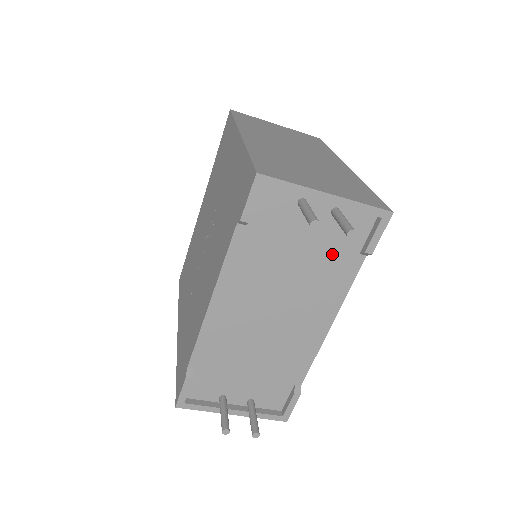
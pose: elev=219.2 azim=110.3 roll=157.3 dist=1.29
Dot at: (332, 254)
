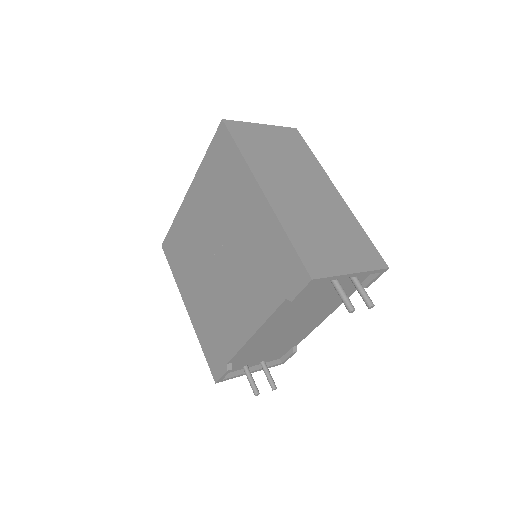
Dot at: occluded
